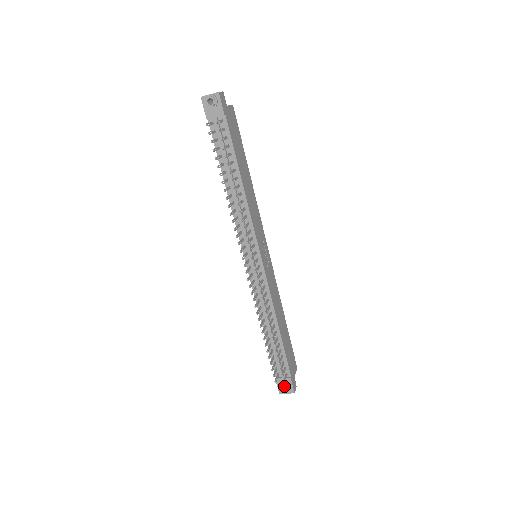
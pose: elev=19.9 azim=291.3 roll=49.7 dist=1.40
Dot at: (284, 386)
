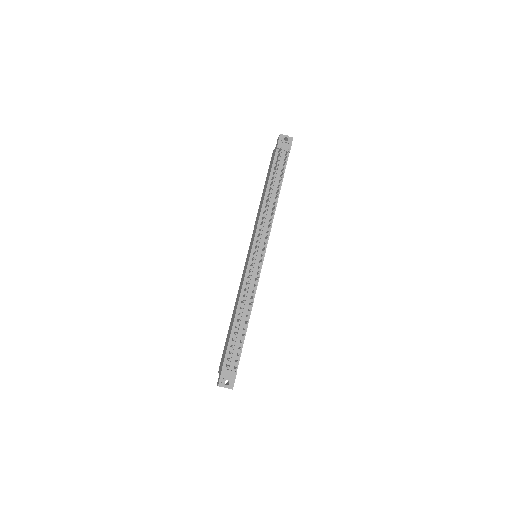
Dot at: (228, 378)
